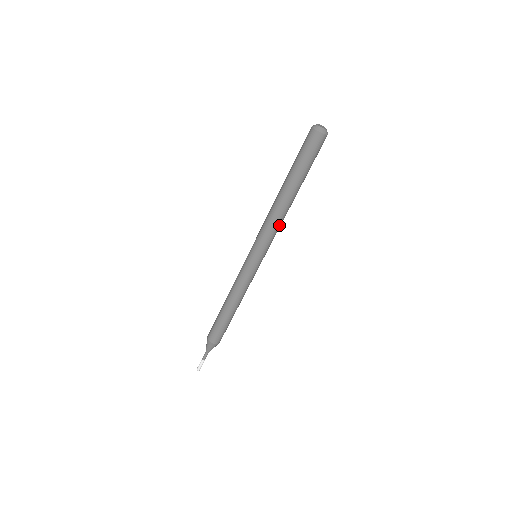
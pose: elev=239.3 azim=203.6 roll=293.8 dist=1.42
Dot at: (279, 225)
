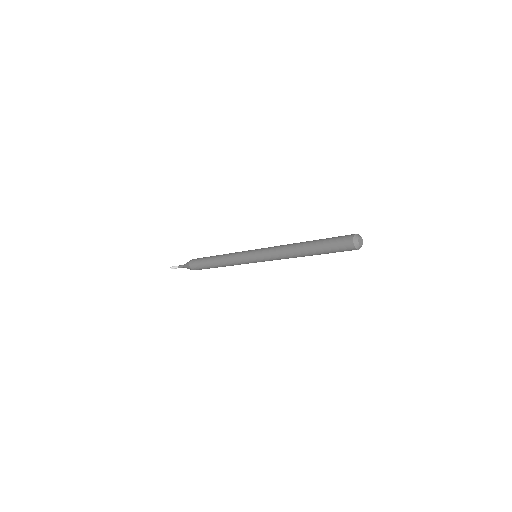
Dot at: occluded
